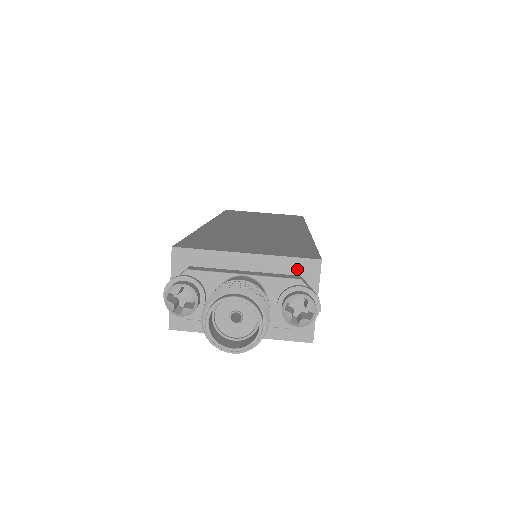
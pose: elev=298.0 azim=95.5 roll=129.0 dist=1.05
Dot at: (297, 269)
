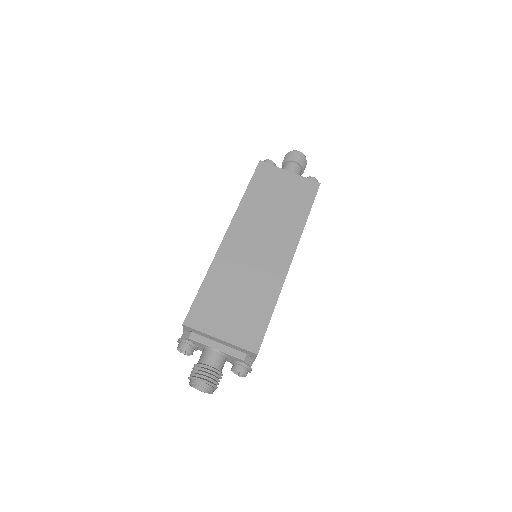
Dot at: (245, 352)
